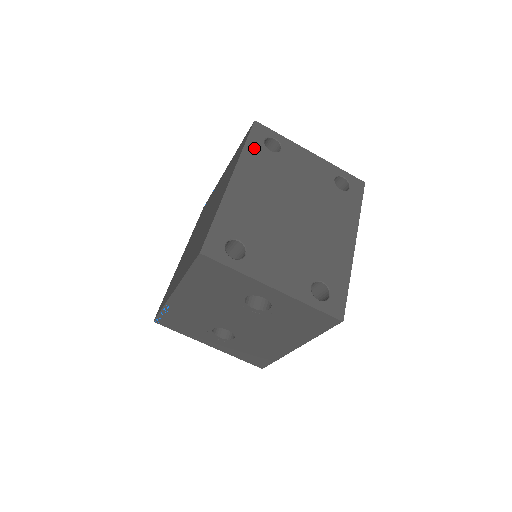
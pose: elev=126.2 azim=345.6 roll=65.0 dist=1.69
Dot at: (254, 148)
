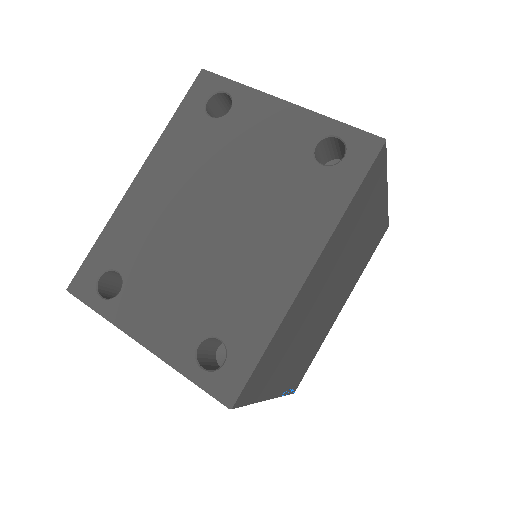
Dot at: (185, 119)
